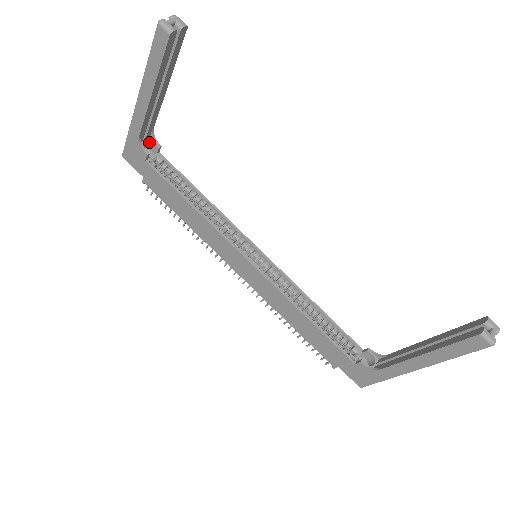
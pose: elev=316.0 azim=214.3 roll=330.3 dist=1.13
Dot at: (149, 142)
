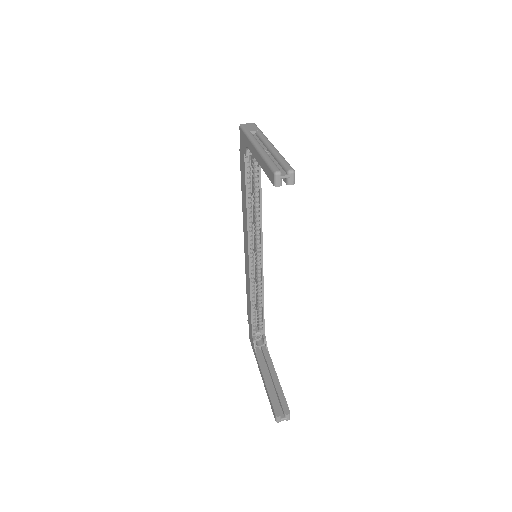
Dot at: occluded
